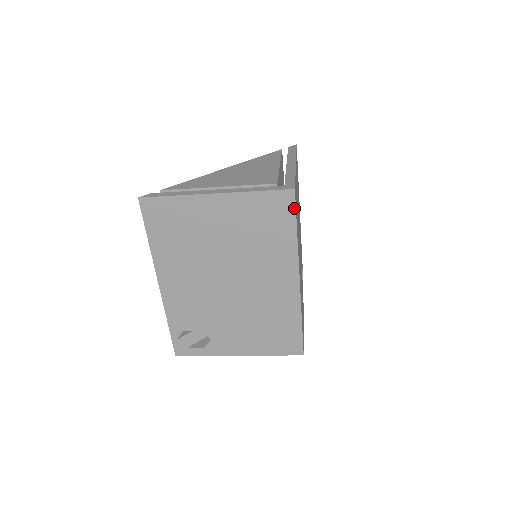
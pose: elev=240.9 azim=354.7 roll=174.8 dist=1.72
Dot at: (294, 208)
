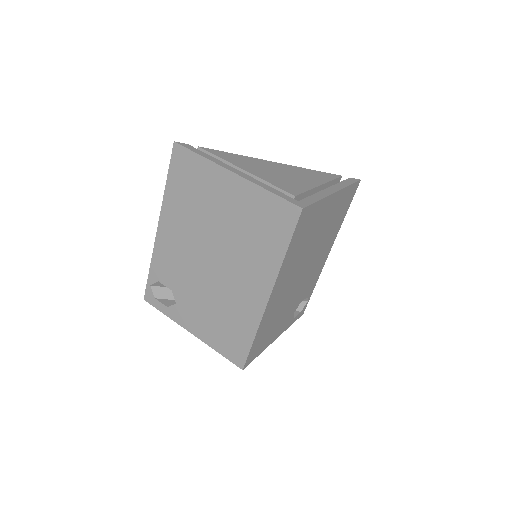
Dot at: (294, 226)
